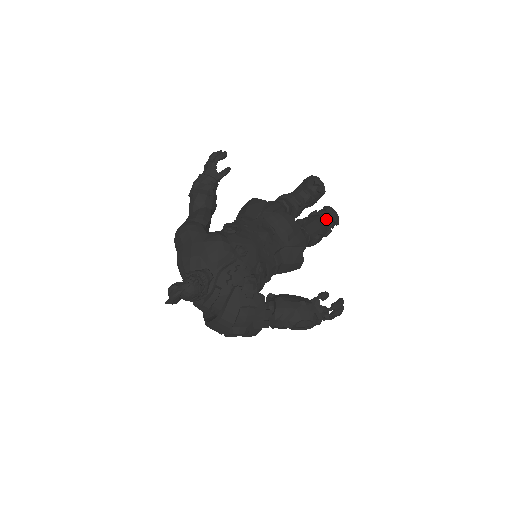
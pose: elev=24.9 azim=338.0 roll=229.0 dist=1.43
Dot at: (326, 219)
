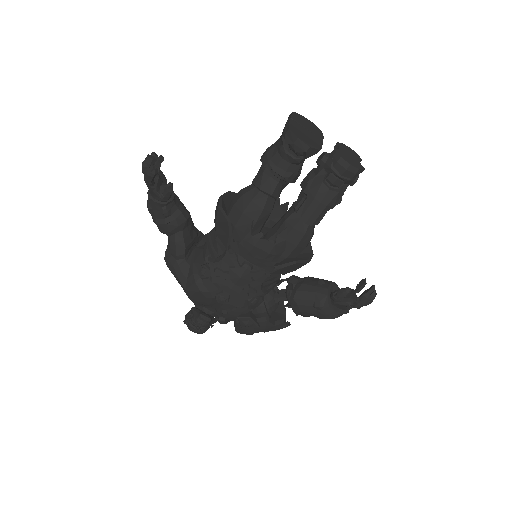
Dot at: (336, 180)
